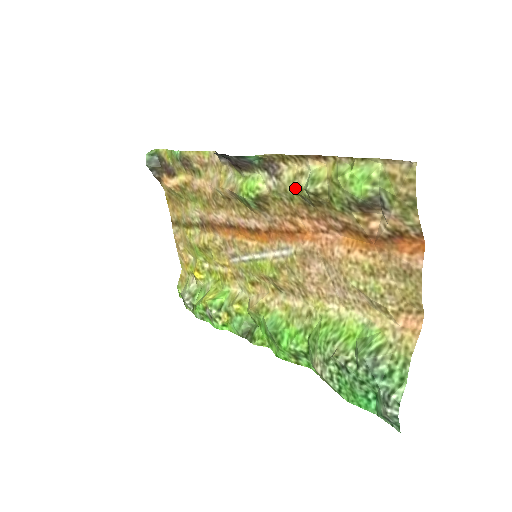
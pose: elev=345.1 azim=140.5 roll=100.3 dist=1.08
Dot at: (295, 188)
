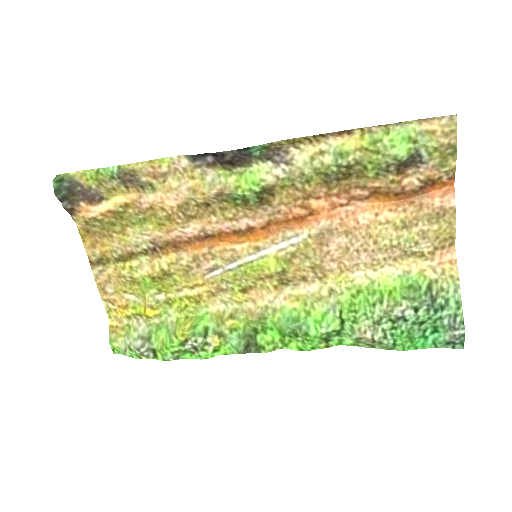
Dot at: (317, 168)
